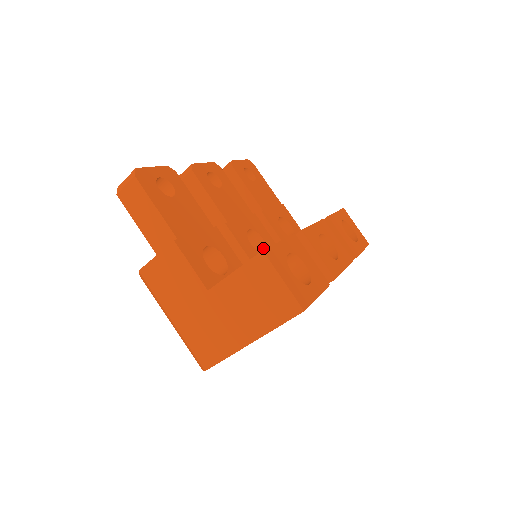
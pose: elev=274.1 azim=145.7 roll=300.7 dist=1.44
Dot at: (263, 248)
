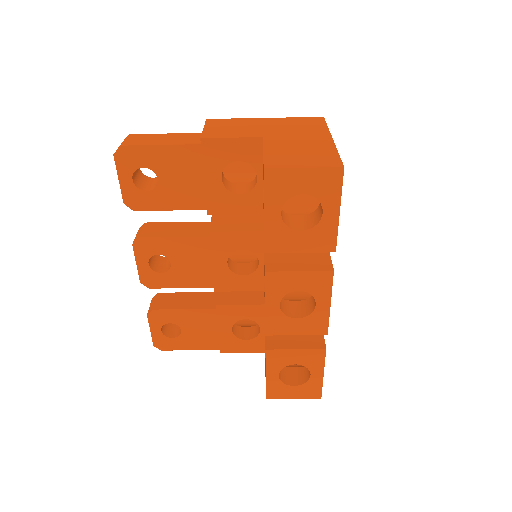
Dot at: (252, 250)
